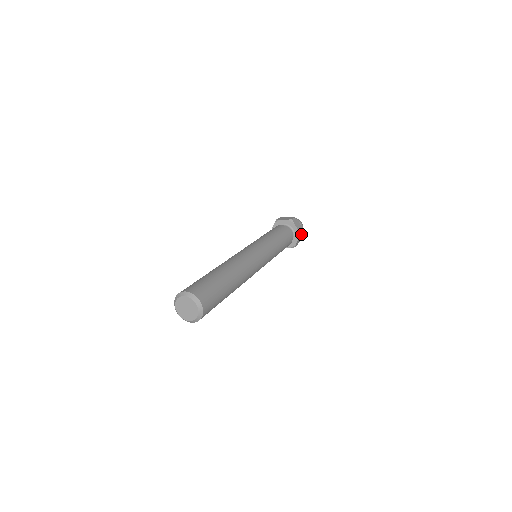
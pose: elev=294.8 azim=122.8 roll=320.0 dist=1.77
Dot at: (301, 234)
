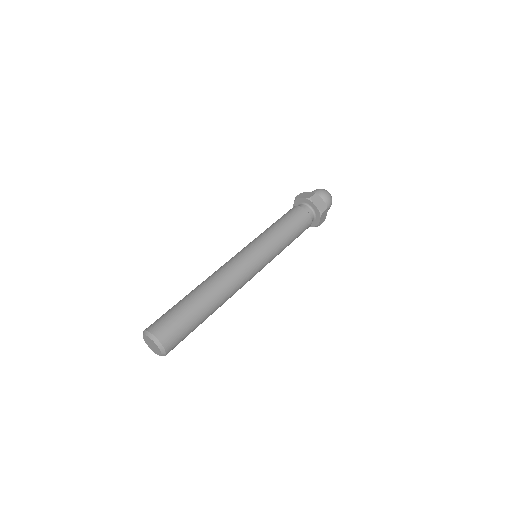
Dot at: (319, 224)
